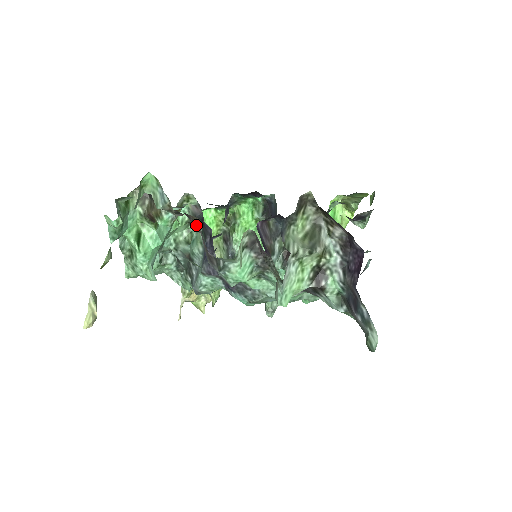
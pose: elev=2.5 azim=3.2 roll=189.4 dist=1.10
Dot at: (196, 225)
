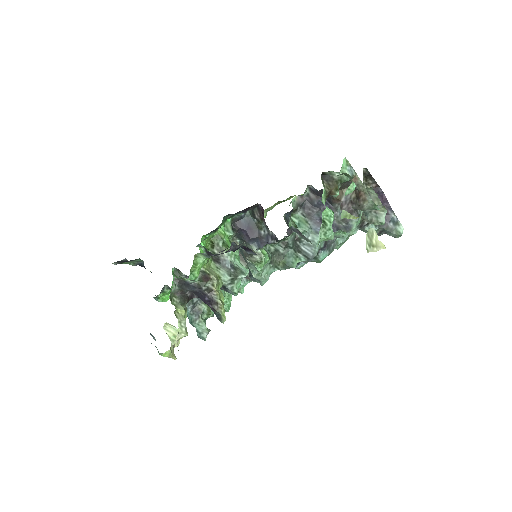
Dot at: (338, 196)
